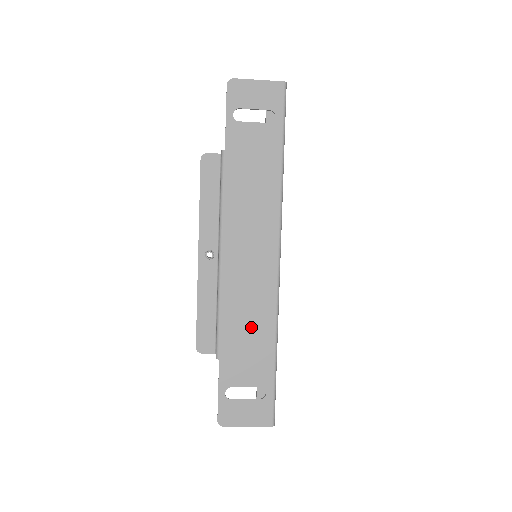
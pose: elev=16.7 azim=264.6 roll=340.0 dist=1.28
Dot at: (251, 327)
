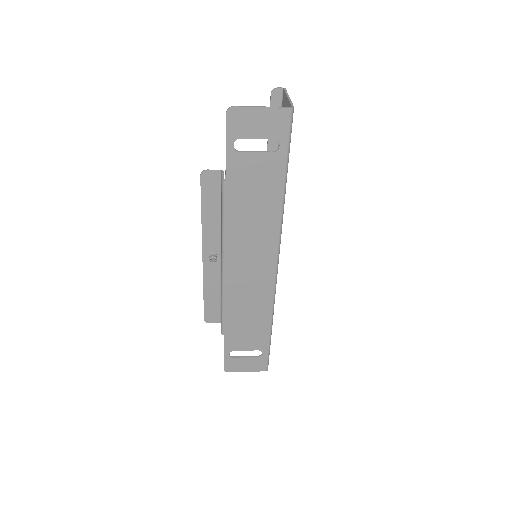
Dot at: (251, 315)
